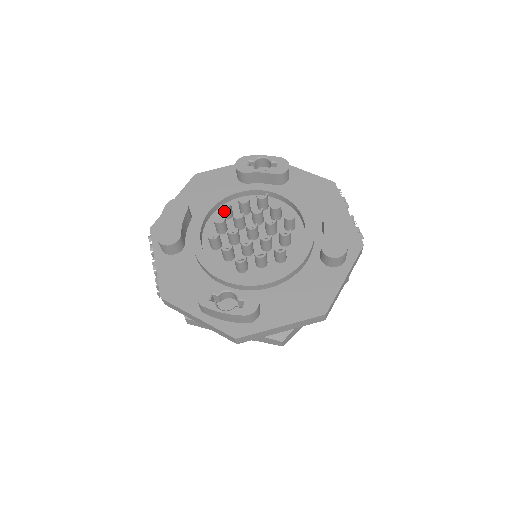
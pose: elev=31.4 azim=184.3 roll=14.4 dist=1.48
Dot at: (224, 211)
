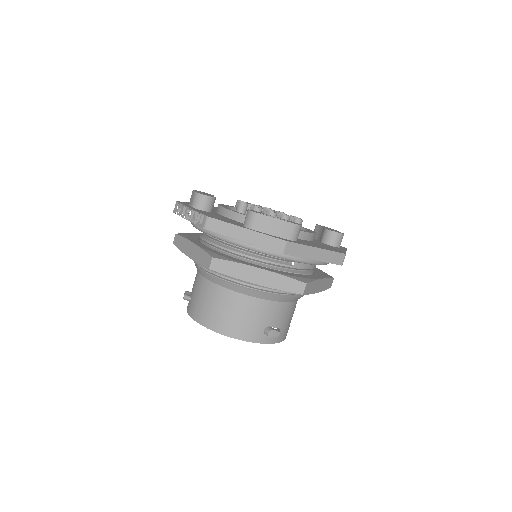
Dot at: occluded
